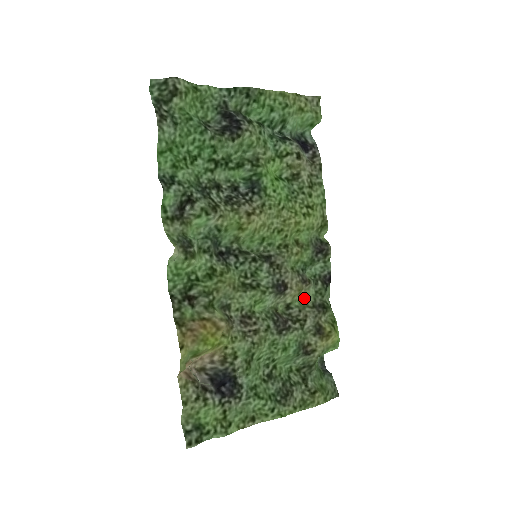
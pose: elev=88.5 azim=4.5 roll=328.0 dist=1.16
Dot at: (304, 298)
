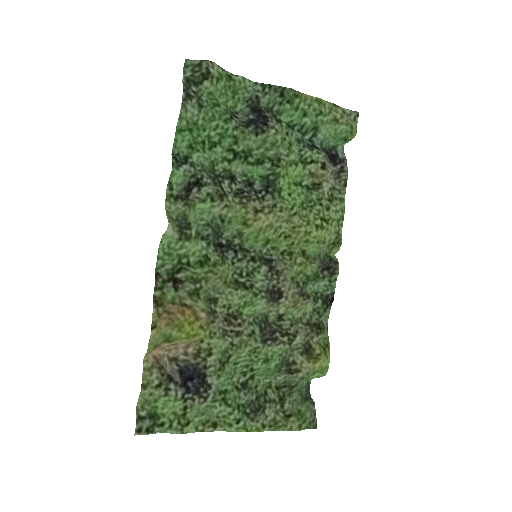
Dot at: (299, 313)
